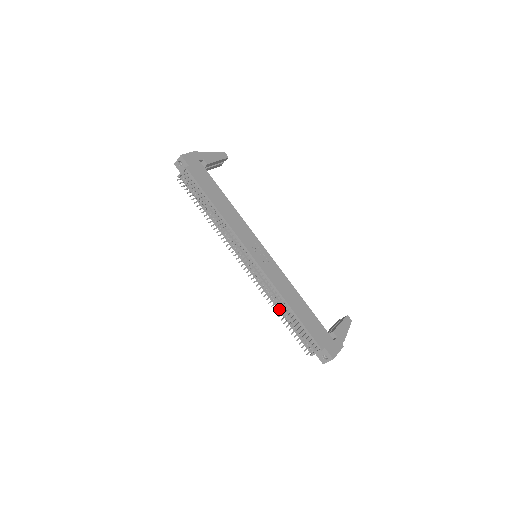
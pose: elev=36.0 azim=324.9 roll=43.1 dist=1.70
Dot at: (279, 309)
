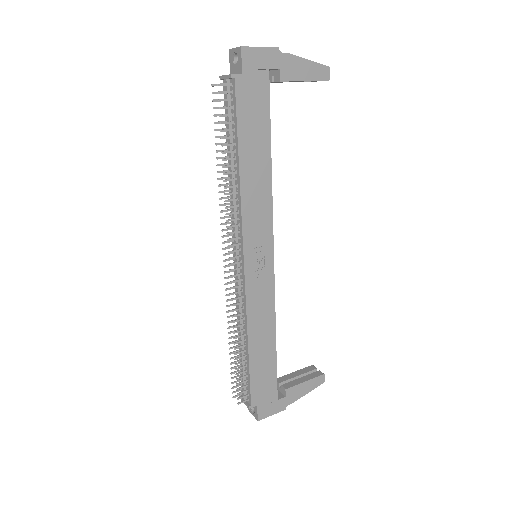
Dot at: occluded
